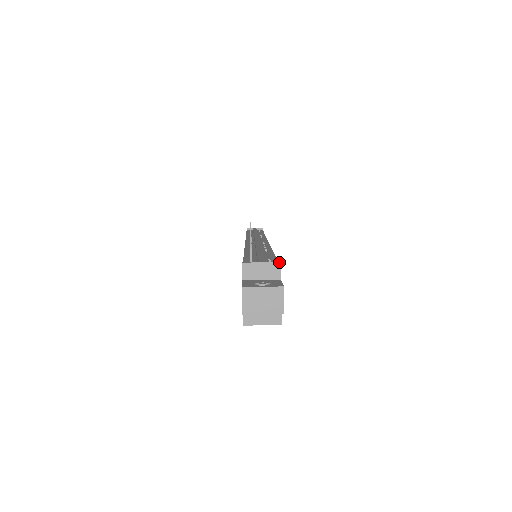
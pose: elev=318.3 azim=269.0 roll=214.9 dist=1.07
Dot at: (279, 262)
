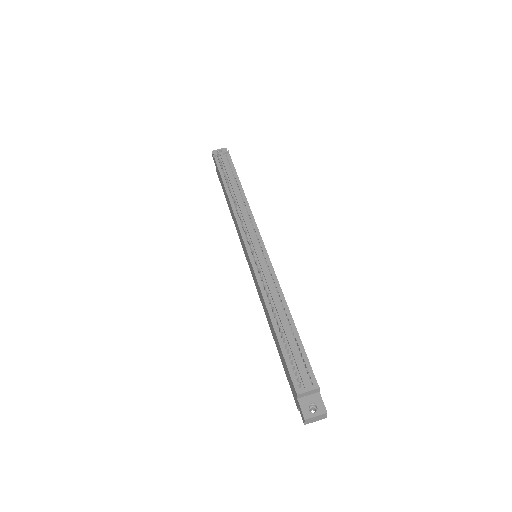
Dot at: (319, 388)
